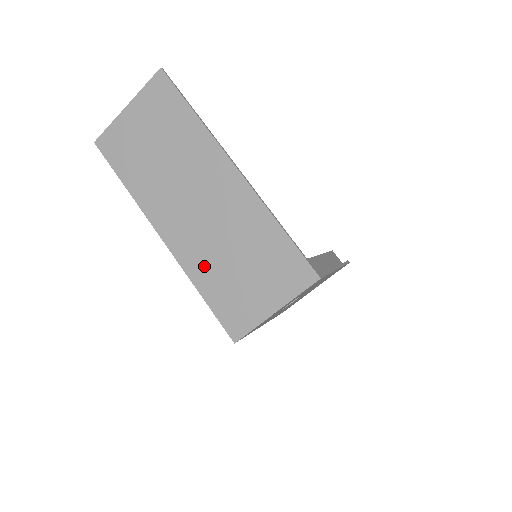
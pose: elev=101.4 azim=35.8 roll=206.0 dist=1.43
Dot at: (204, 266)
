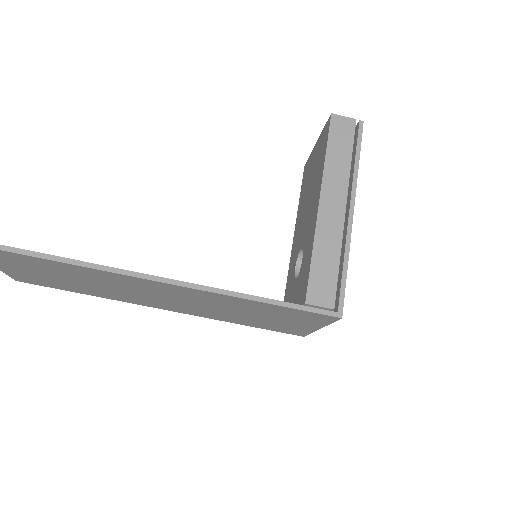
Dot at: (222, 317)
